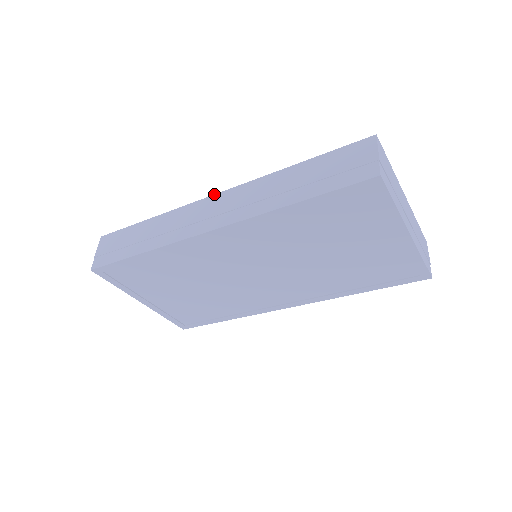
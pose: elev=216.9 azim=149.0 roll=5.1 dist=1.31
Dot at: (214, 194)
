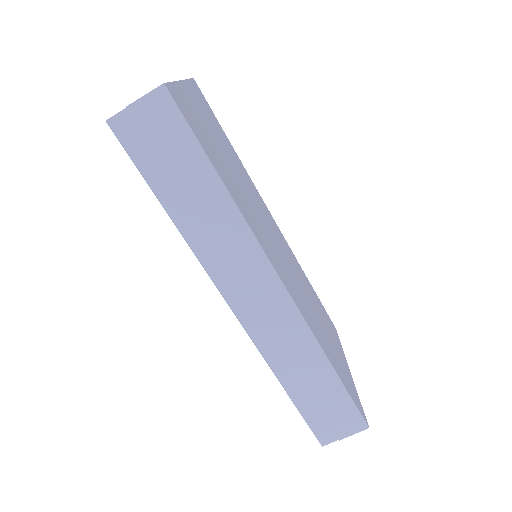
Dot at: (284, 284)
